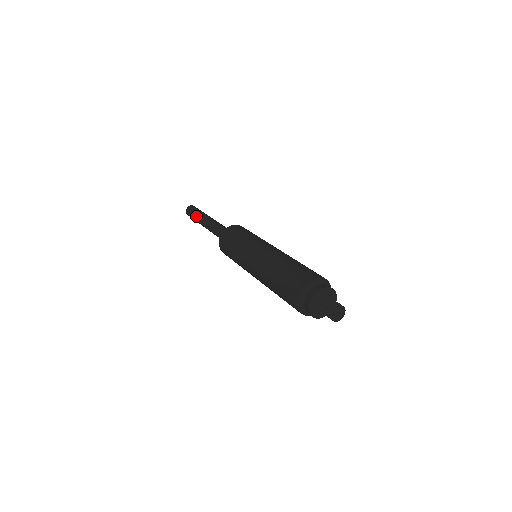
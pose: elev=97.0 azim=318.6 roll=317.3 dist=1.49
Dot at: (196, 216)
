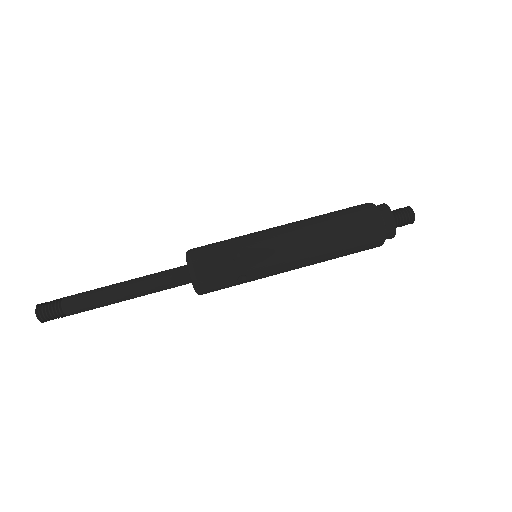
Dot at: (81, 305)
